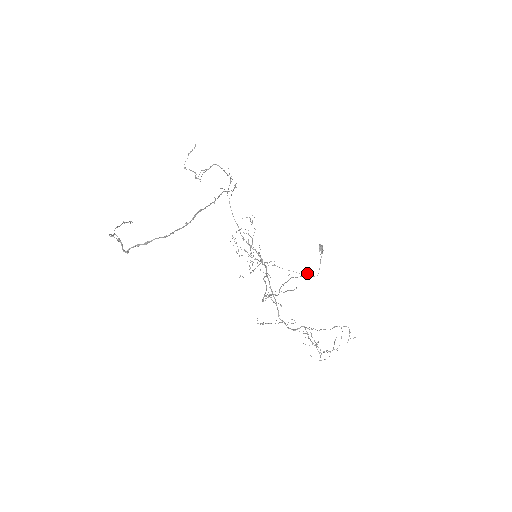
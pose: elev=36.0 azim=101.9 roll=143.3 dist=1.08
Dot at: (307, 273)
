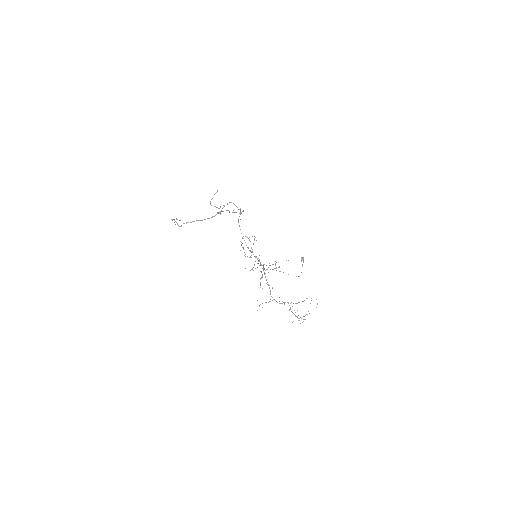
Dot at: occluded
